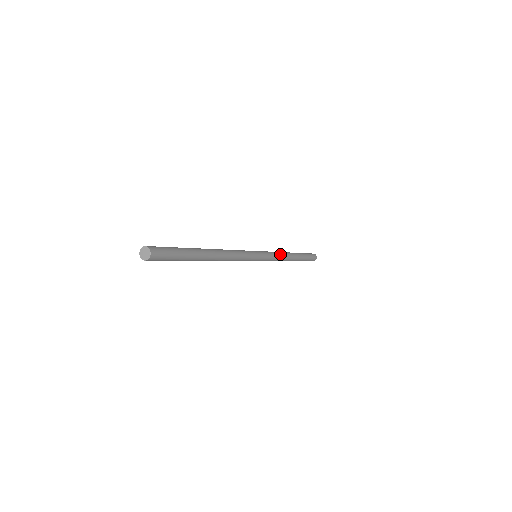
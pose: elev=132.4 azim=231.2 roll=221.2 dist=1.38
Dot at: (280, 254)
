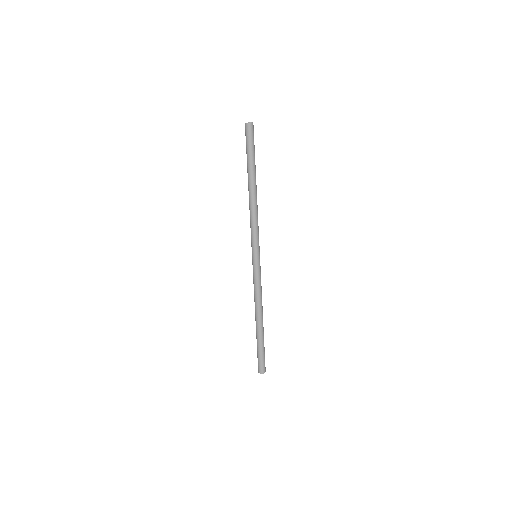
Dot at: (261, 291)
